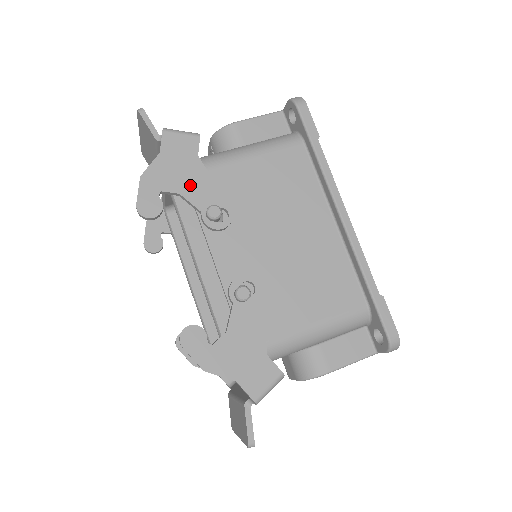
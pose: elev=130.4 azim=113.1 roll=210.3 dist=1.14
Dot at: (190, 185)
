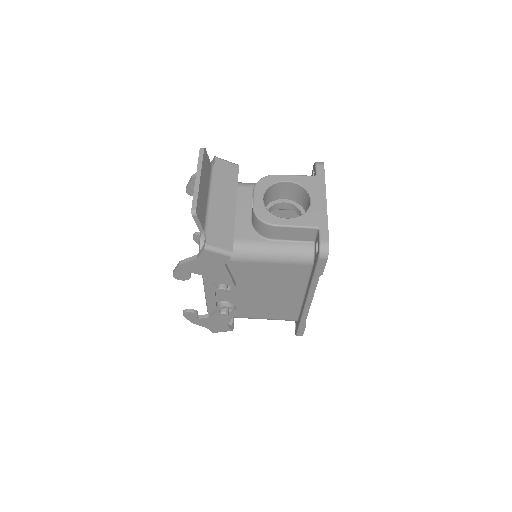
Dot at: (212, 274)
